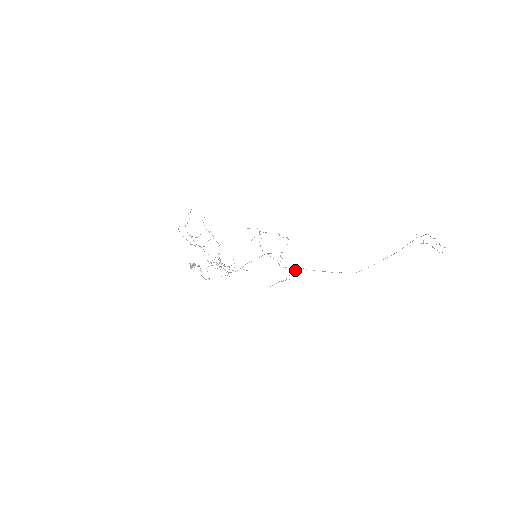
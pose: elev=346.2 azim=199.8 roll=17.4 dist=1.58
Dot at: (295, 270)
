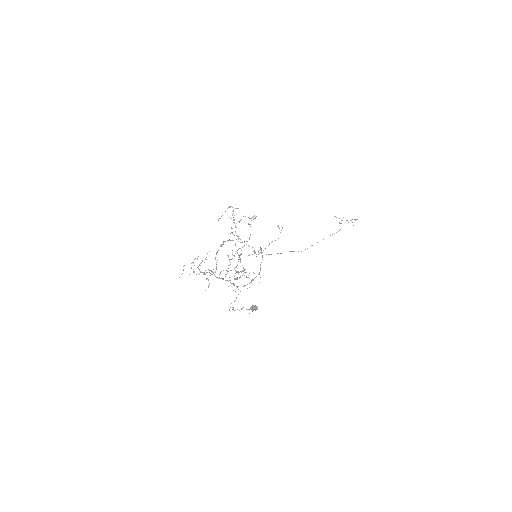
Dot at: (242, 247)
